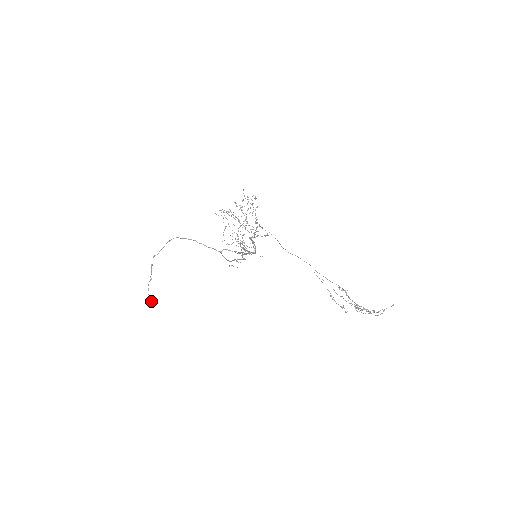
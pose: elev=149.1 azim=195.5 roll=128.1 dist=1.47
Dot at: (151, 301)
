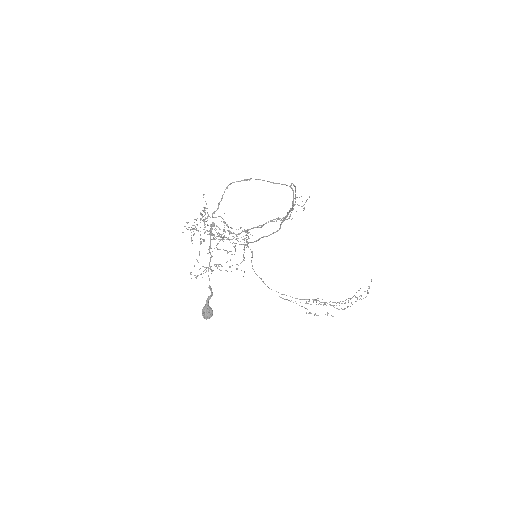
Dot at: (208, 306)
